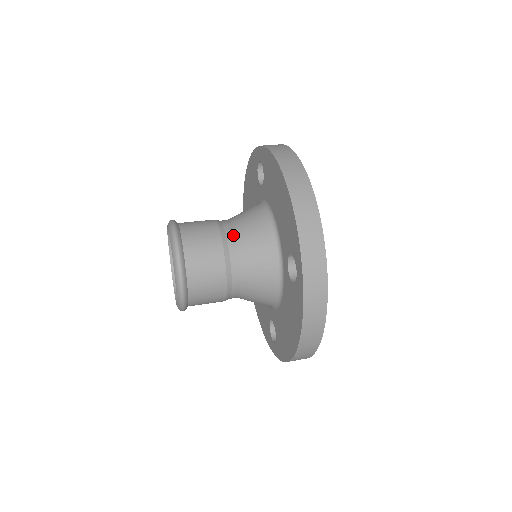
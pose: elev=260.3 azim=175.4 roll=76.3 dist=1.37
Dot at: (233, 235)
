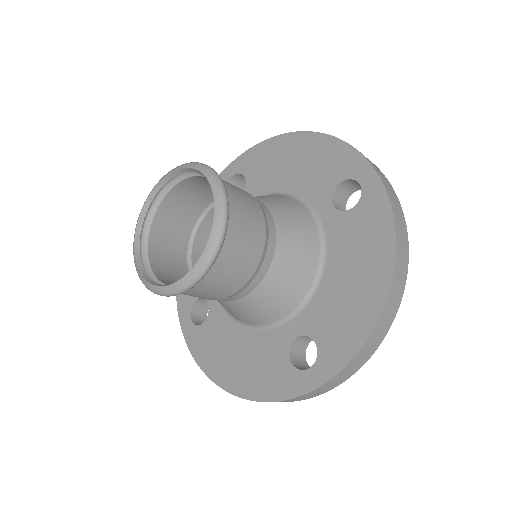
Dot at: (272, 258)
